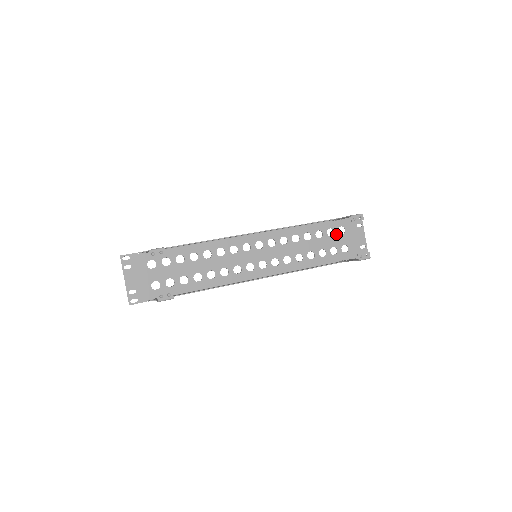
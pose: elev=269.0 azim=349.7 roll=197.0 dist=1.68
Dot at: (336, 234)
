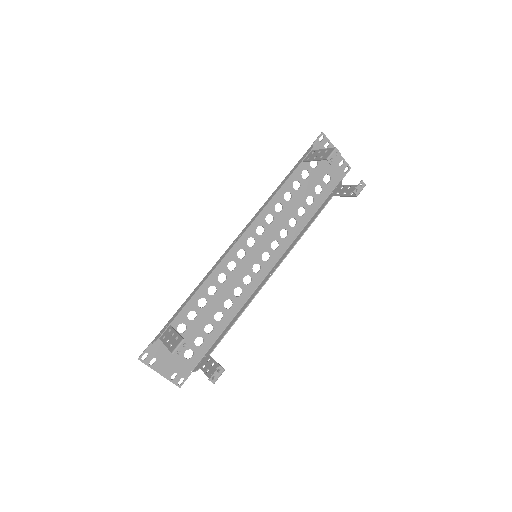
Dot at: (311, 172)
